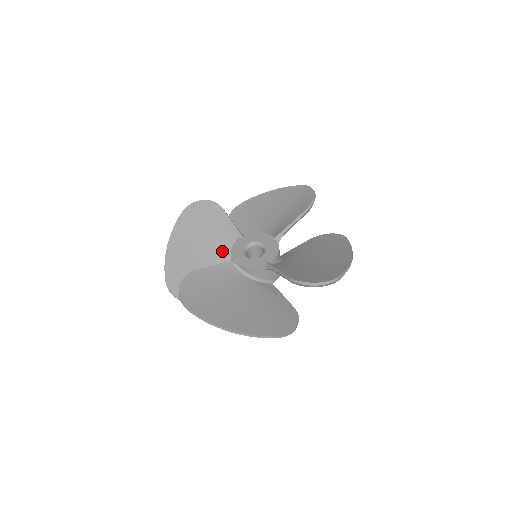
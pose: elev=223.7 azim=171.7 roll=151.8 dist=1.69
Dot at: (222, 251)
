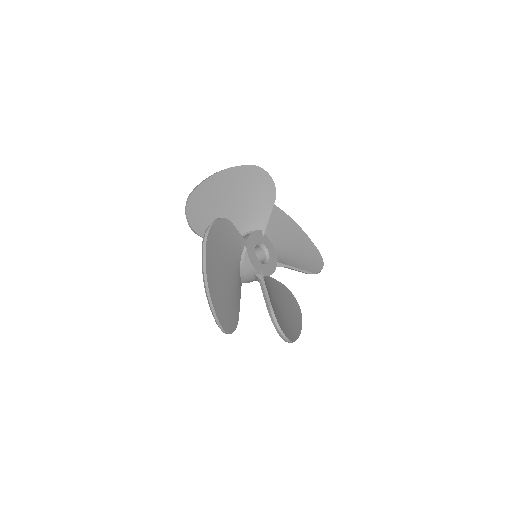
Dot at: (236, 266)
